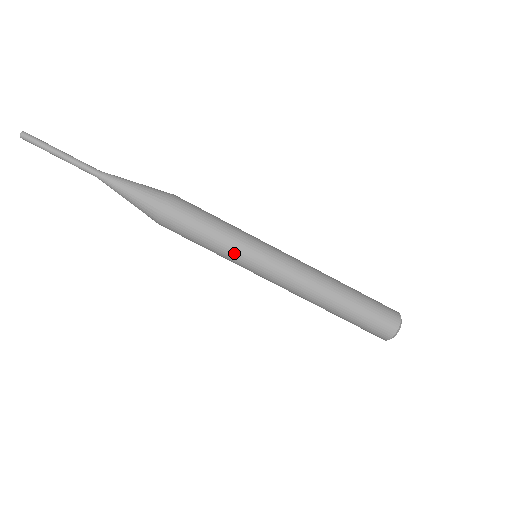
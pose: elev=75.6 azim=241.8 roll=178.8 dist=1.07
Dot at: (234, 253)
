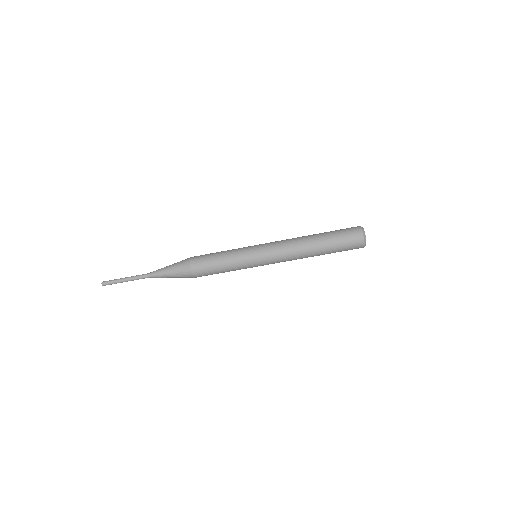
Dot at: (240, 260)
